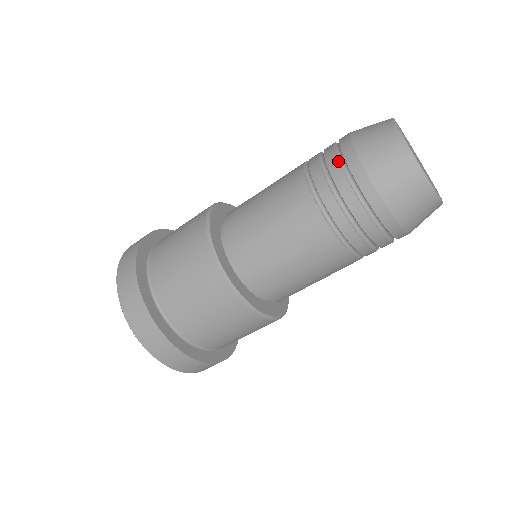
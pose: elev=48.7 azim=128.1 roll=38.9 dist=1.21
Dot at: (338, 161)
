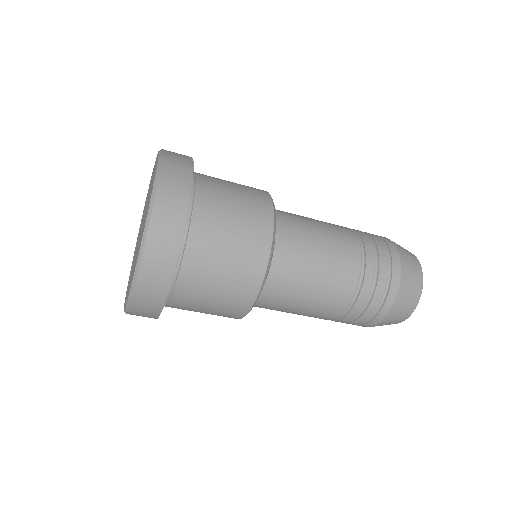
Dot at: (385, 246)
